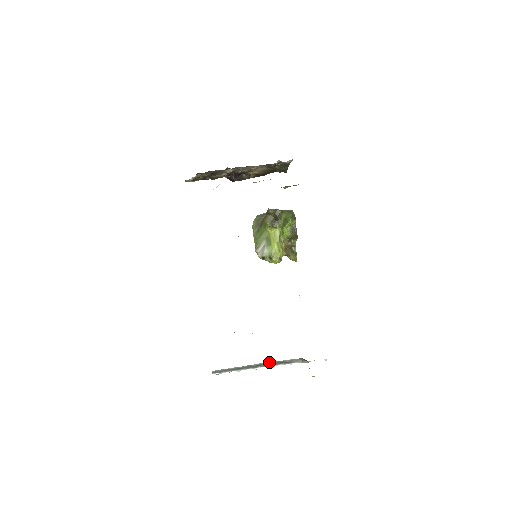
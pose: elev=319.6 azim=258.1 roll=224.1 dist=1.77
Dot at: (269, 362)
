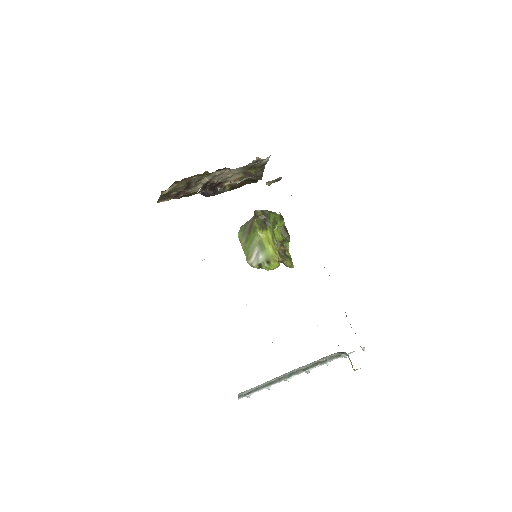
Dot at: (303, 366)
